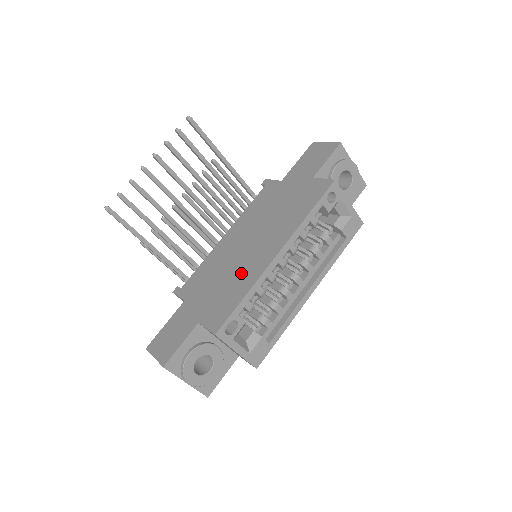
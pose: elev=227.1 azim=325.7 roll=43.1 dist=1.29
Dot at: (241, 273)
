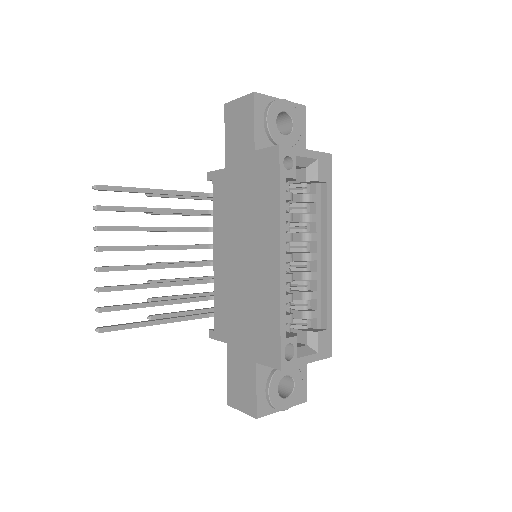
Dot at: (259, 295)
